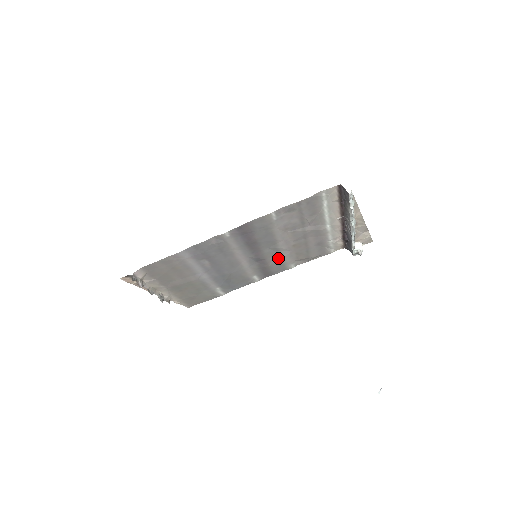
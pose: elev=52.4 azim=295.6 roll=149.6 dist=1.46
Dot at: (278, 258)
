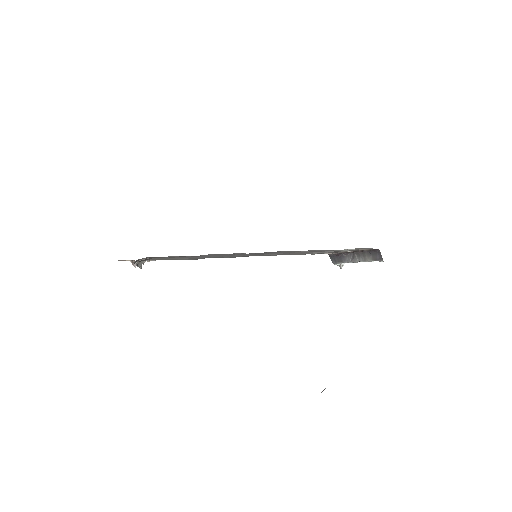
Dot at: (270, 254)
